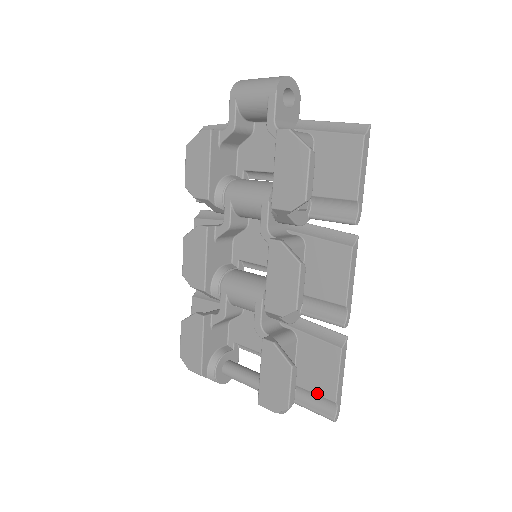
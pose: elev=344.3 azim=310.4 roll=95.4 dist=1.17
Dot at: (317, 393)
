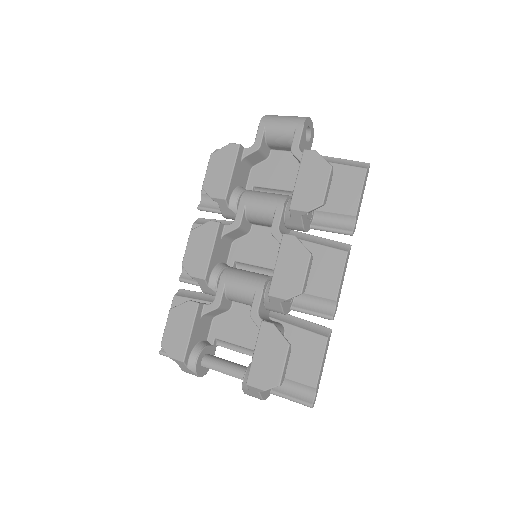
Dot at: (298, 381)
